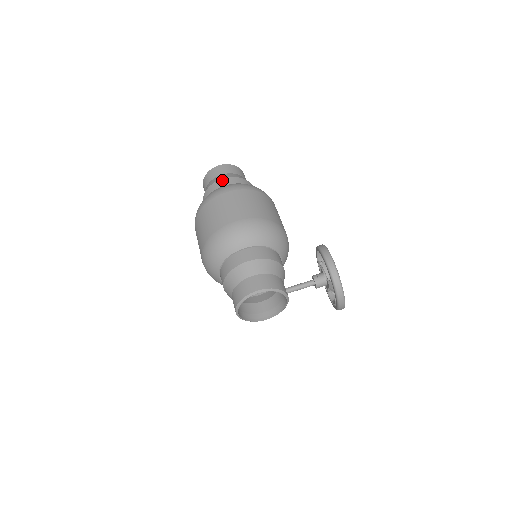
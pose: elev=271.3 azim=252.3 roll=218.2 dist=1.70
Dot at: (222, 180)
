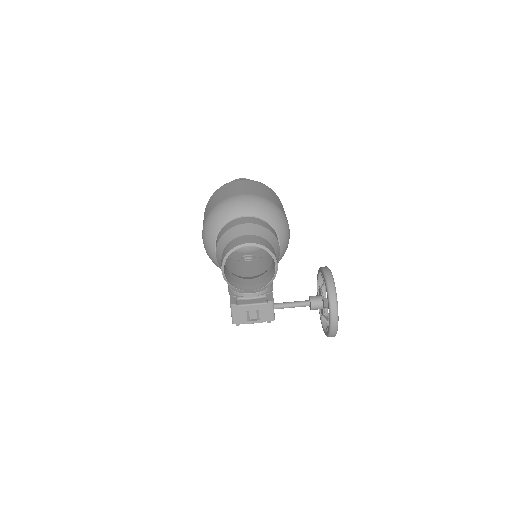
Dot at: occluded
